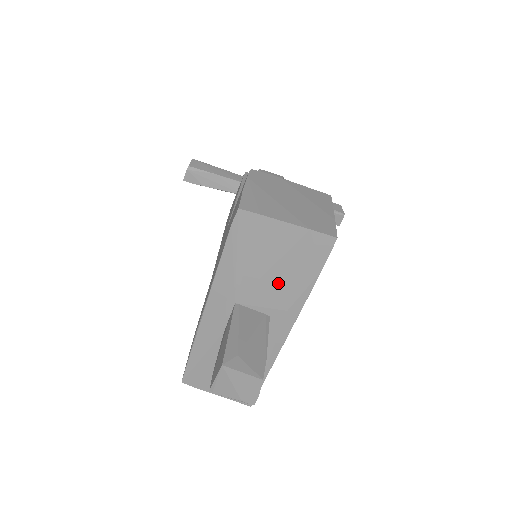
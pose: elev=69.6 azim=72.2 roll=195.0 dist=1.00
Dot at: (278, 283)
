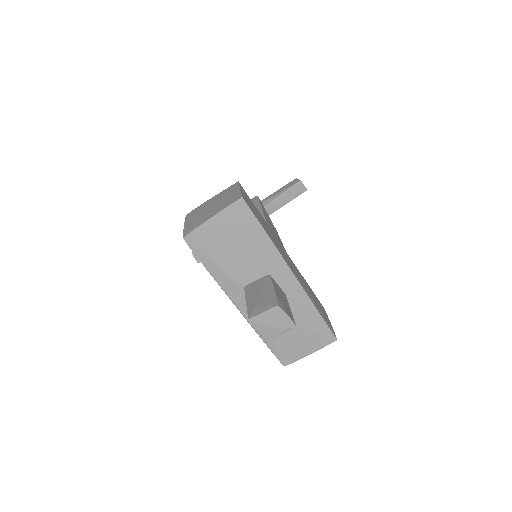
Dot at: (248, 252)
